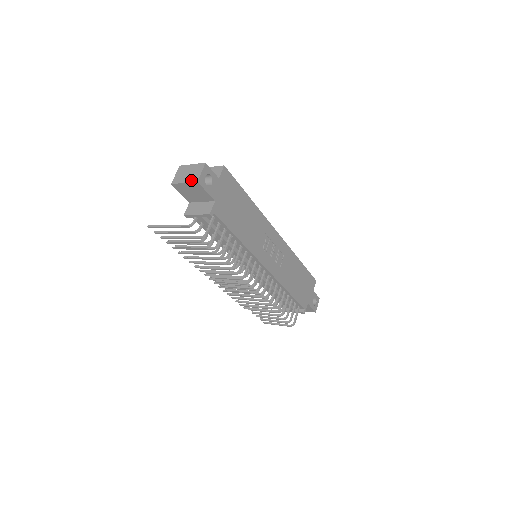
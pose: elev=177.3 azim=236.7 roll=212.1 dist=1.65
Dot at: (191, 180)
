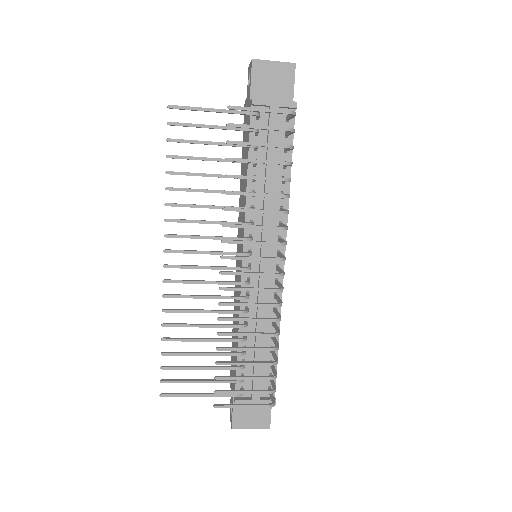
Dot at: (284, 62)
